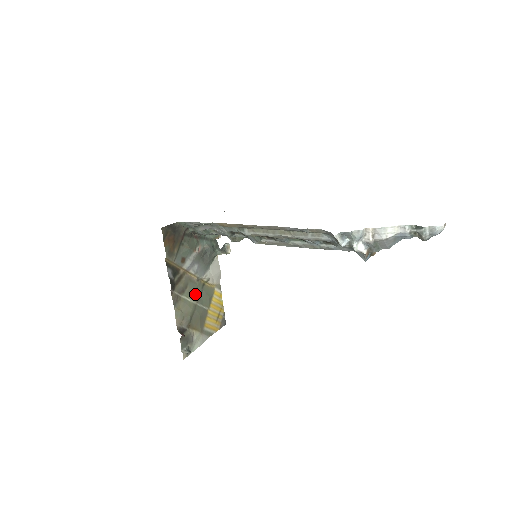
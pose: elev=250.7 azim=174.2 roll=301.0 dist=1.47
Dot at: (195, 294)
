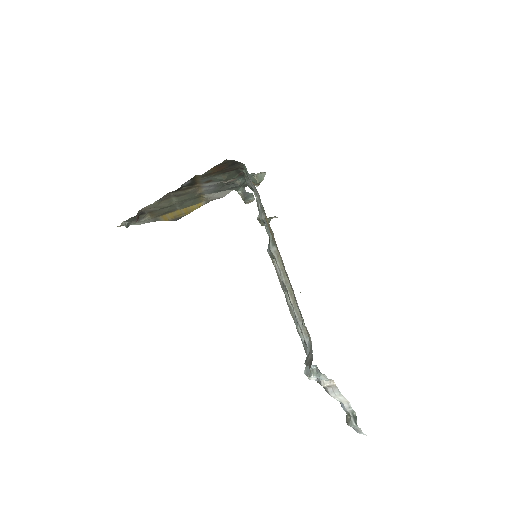
Dot at: (184, 199)
